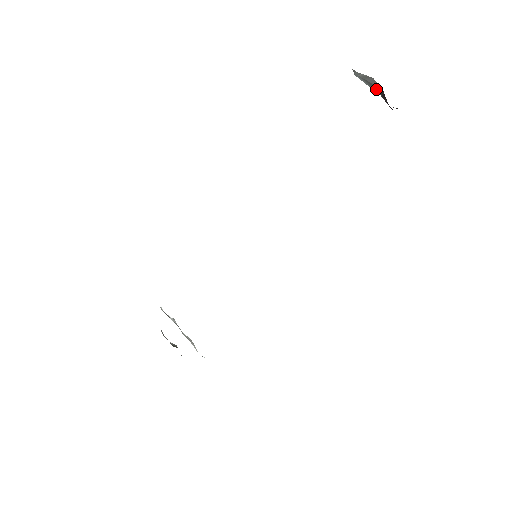
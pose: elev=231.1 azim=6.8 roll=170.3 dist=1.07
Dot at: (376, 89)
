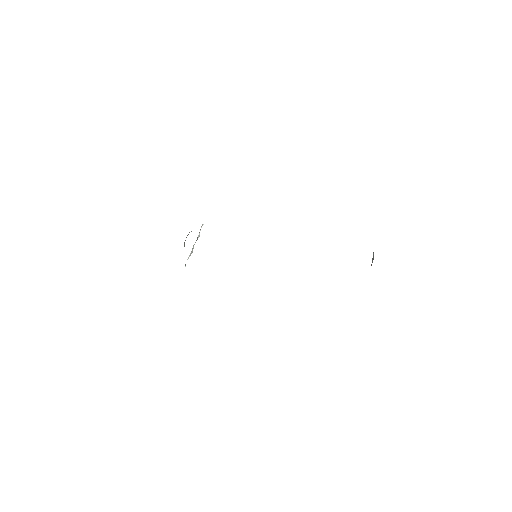
Dot at: occluded
